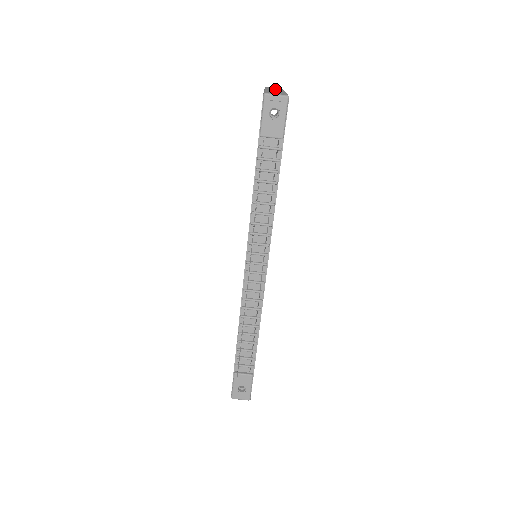
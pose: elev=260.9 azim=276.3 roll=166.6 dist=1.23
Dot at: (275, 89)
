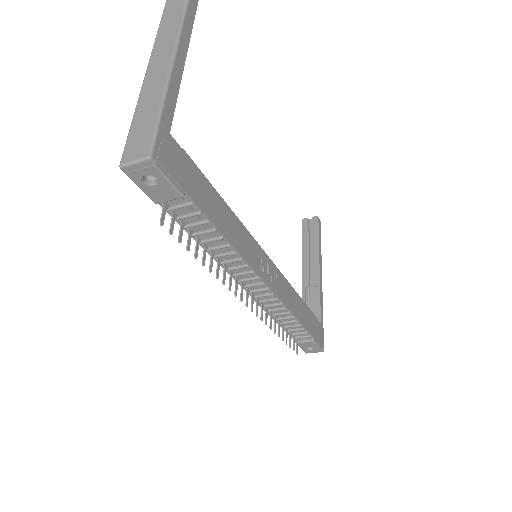
Dot at: (166, 38)
